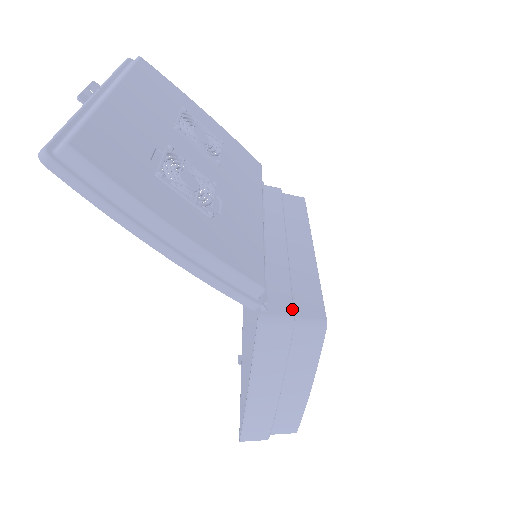
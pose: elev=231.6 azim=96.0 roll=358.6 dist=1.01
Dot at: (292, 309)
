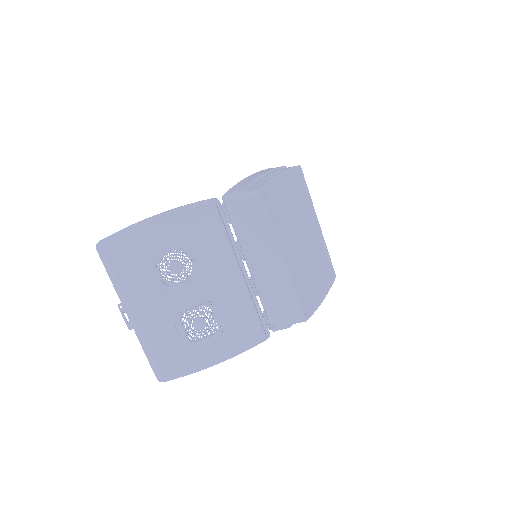
Dot at: (285, 322)
